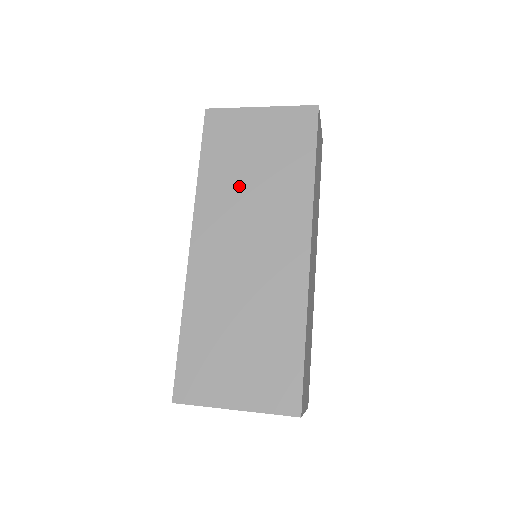
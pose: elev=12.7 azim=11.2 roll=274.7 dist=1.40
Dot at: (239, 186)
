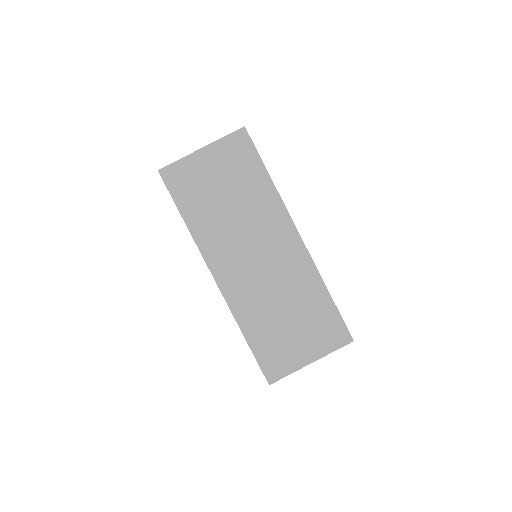
Dot at: (223, 217)
